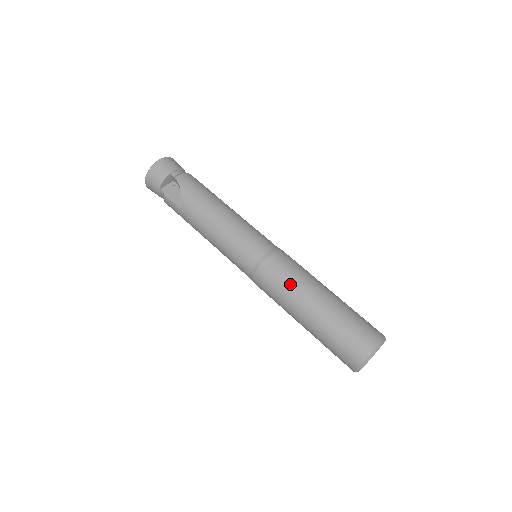
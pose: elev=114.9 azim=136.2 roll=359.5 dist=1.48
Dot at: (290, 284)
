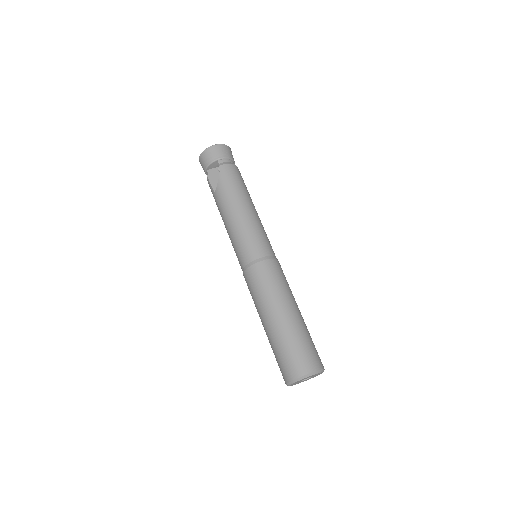
Dot at: (265, 292)
